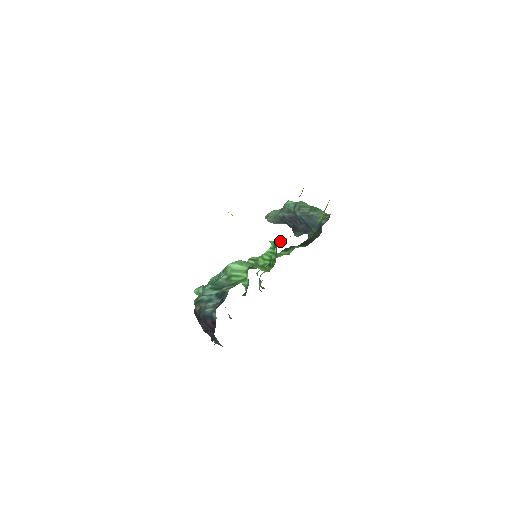
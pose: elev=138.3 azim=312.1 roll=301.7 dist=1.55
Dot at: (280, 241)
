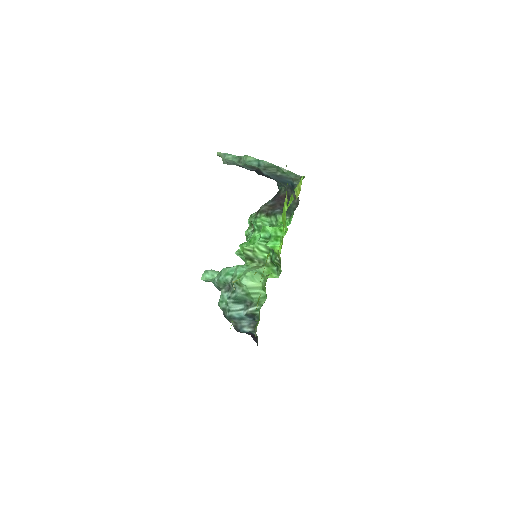
Dot at: (270, 232)
